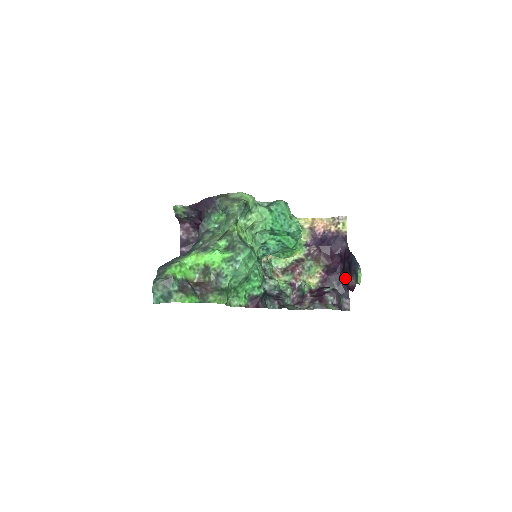
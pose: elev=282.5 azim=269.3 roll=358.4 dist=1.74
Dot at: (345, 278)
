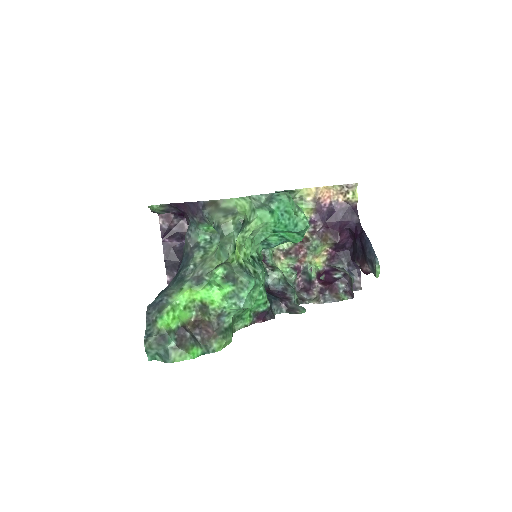
Dot at: (357, 260)
